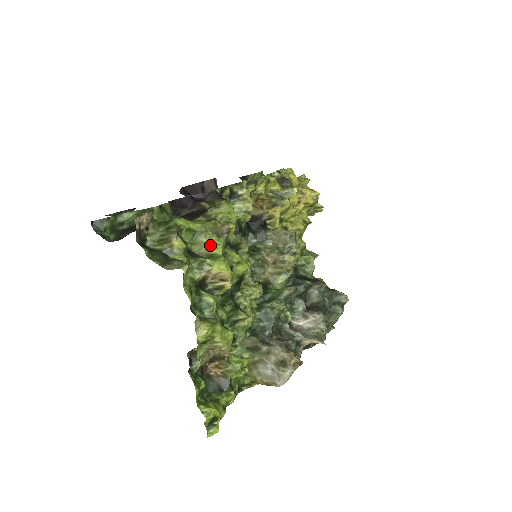
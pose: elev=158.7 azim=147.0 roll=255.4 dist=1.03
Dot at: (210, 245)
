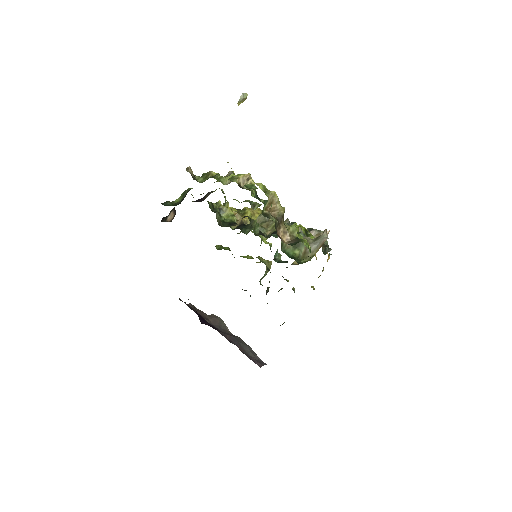
Dot at: (229, 176)
